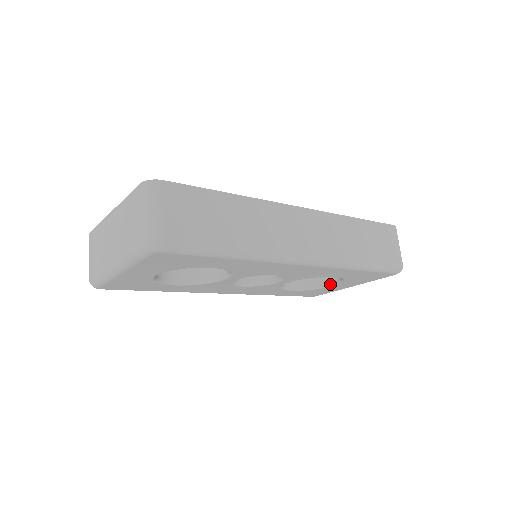
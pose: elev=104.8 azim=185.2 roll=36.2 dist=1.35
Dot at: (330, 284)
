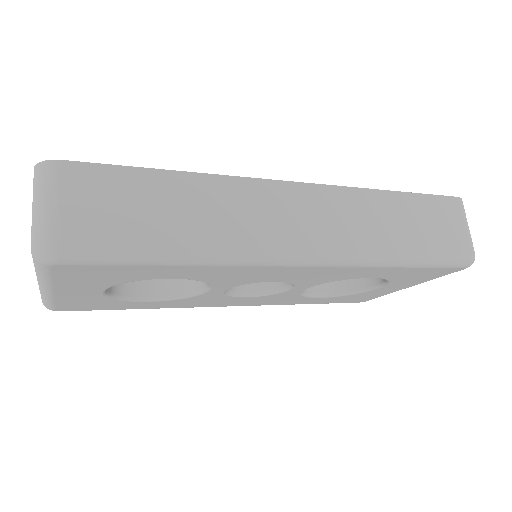
Dot at: (373, 286)
